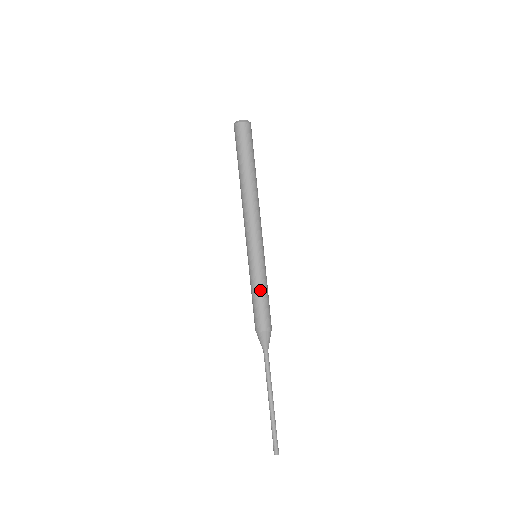
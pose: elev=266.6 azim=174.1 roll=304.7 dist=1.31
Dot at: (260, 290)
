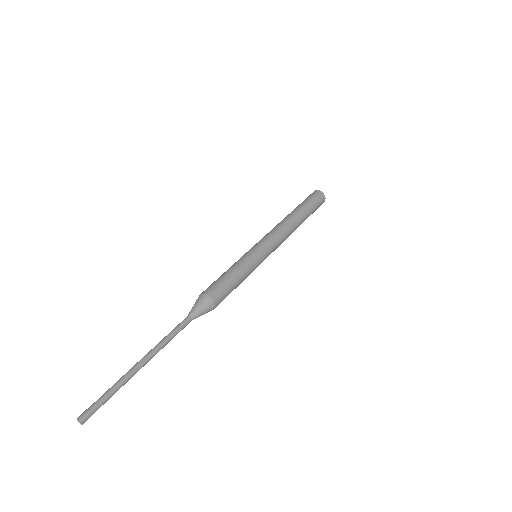
Dot at: (237, 269)
